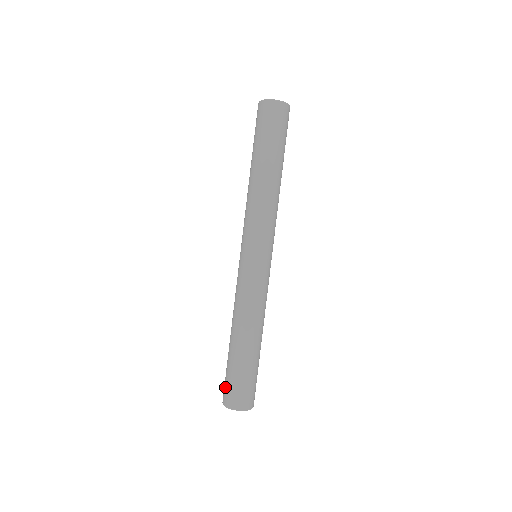
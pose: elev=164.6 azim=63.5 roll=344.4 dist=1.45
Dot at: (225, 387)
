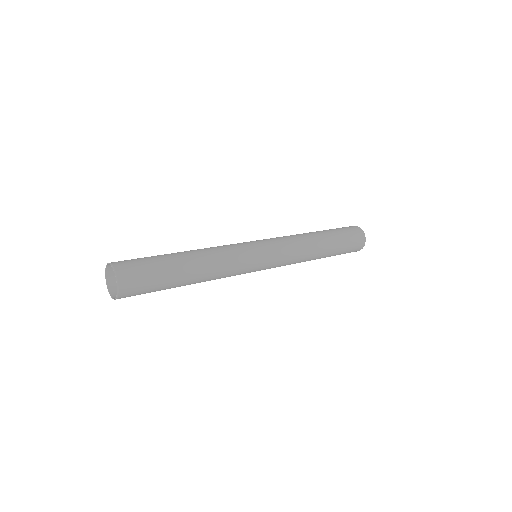
Dot at: occluded
